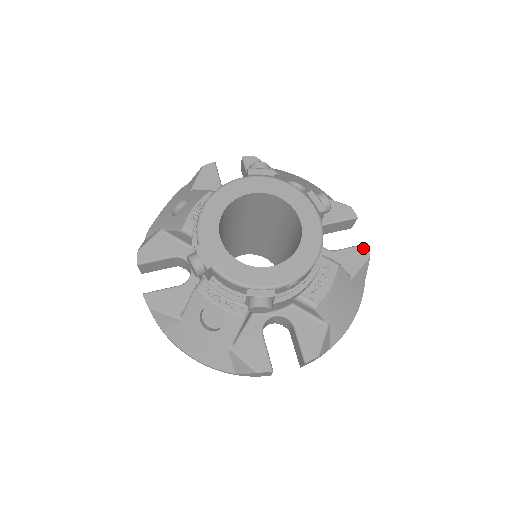
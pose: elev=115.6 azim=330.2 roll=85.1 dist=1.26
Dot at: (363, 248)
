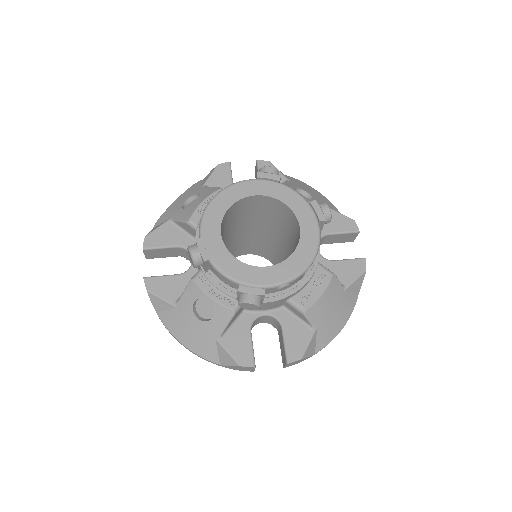
Dot at: (360, 262)
